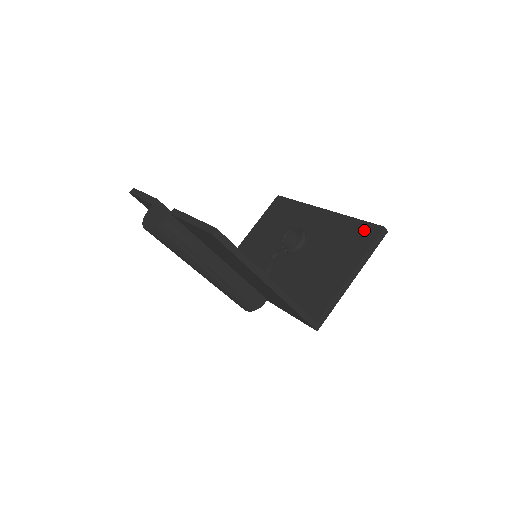
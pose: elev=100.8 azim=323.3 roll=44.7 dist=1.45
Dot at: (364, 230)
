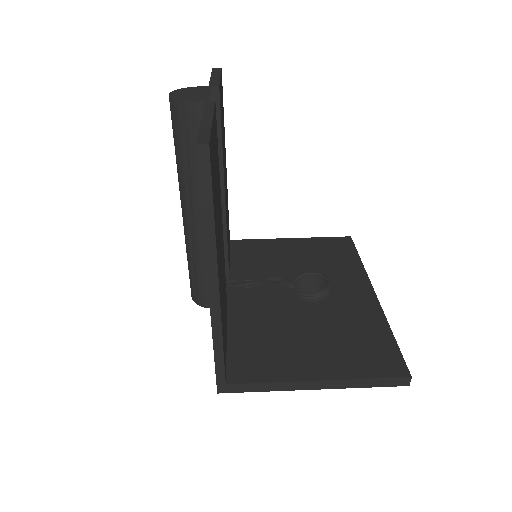
Dot at: (387, 355)
